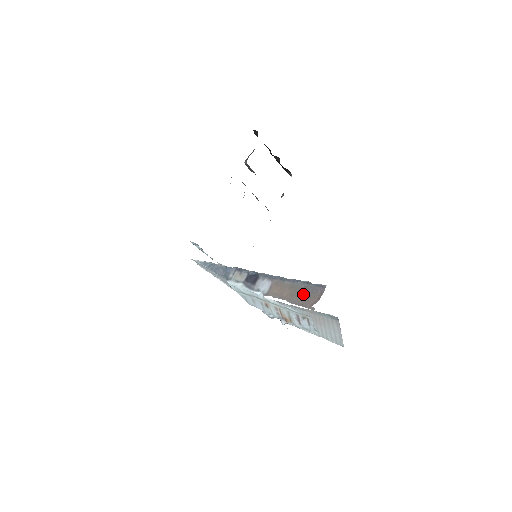
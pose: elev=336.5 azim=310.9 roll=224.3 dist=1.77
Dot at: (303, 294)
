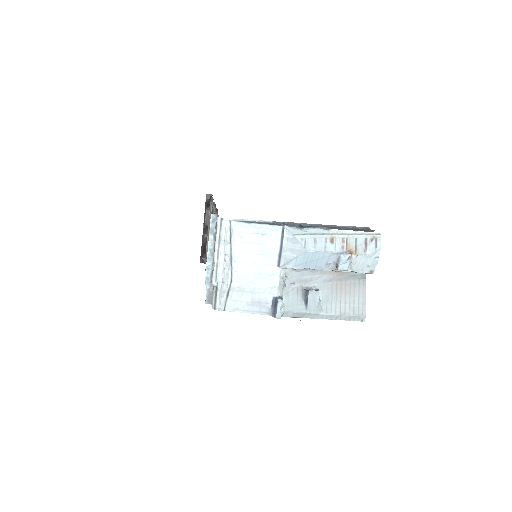
Dot at: (360, 229)
